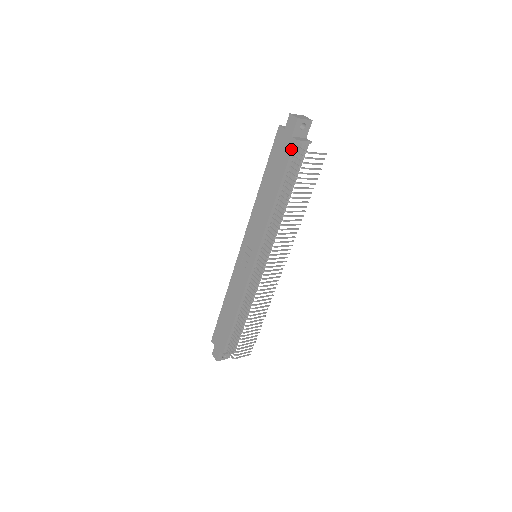
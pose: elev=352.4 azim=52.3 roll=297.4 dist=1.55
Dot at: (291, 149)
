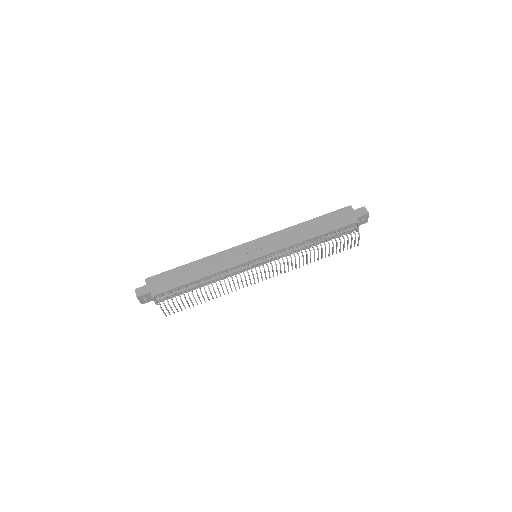
Dot at: (351, 223)
